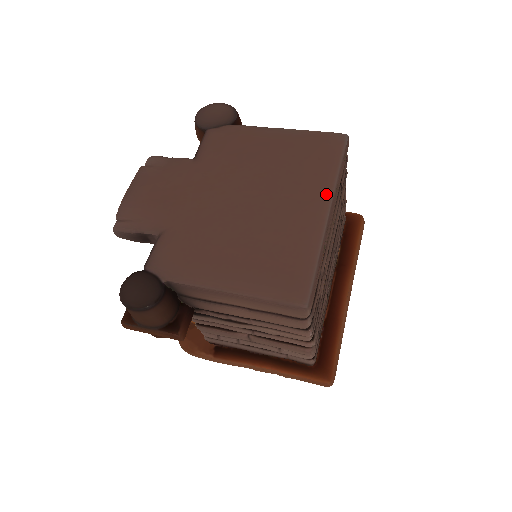
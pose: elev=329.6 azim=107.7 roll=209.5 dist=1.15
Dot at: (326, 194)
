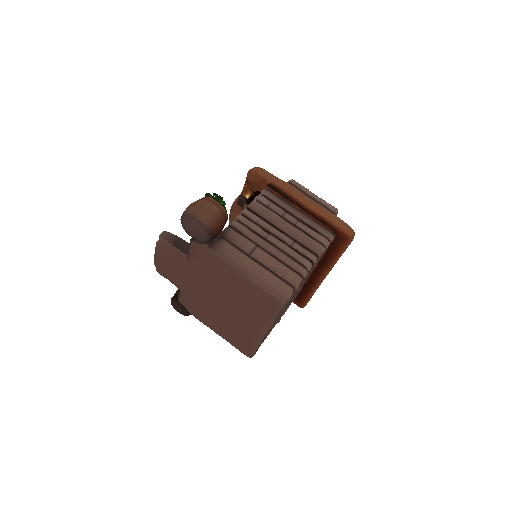
Dot at: (264, 327)
